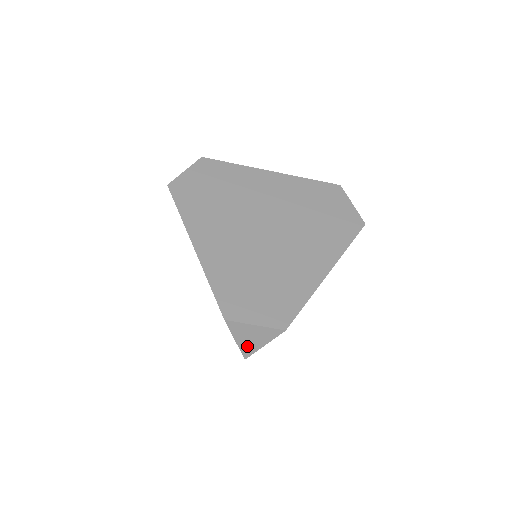
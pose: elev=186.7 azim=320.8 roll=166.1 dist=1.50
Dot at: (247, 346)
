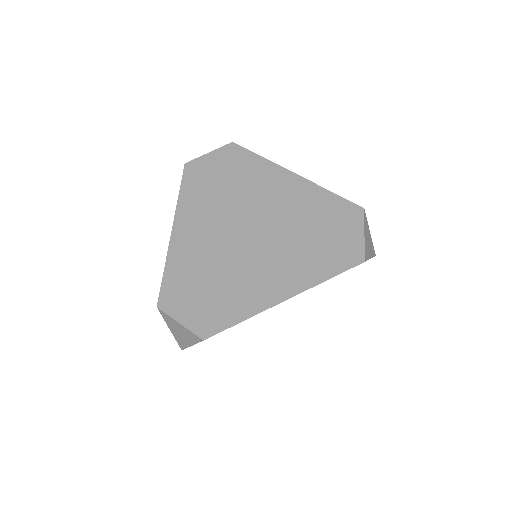
Dot at: (180, 339)
